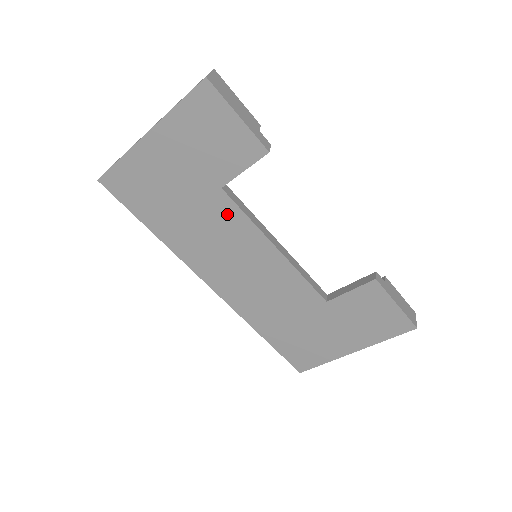
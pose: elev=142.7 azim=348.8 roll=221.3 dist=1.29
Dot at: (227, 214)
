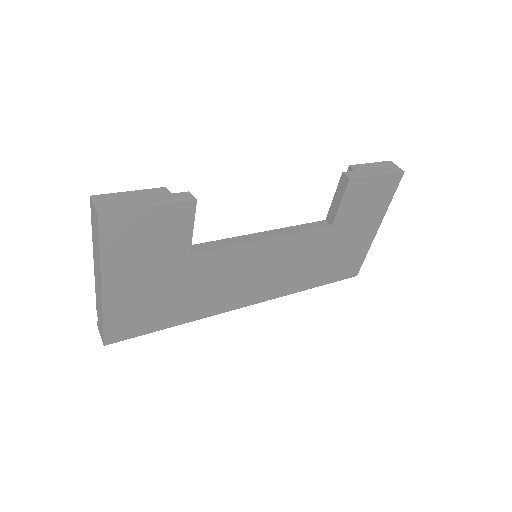
Dot at: (212, 262)
